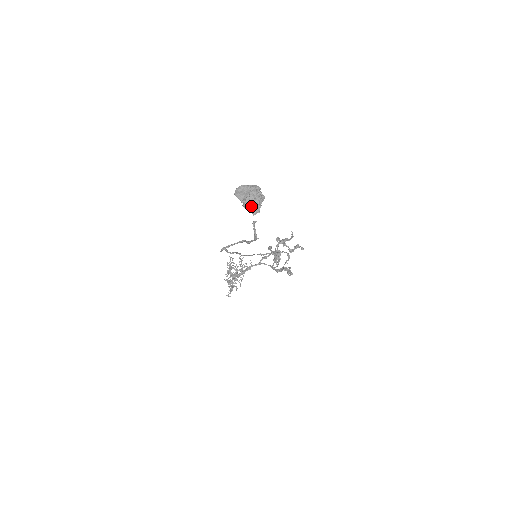
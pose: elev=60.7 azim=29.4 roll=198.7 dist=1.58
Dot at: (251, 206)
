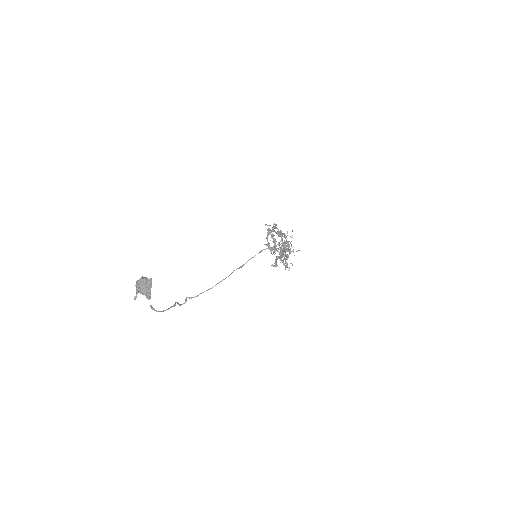
Dot at: occluded
